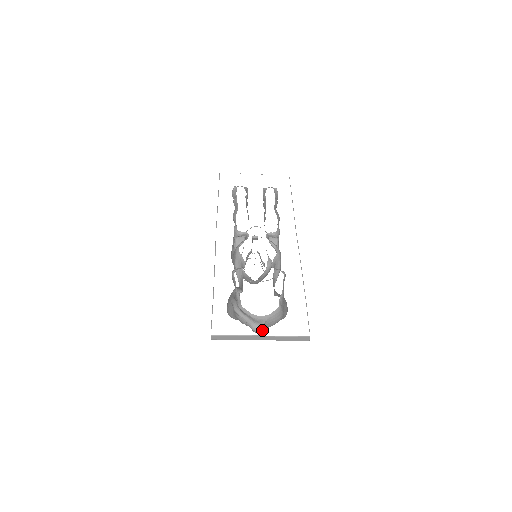
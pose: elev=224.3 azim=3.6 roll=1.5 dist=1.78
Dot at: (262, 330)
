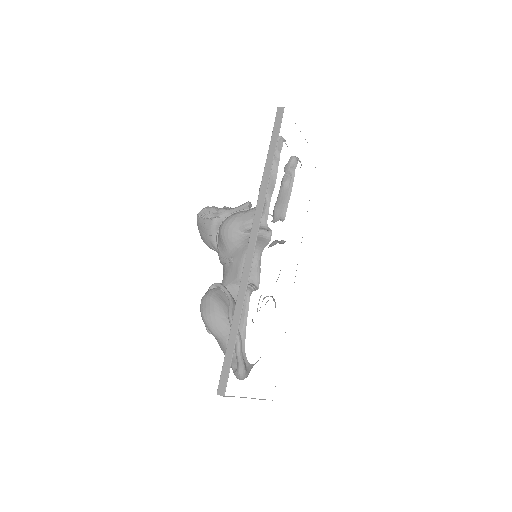
Dot at: occluded
